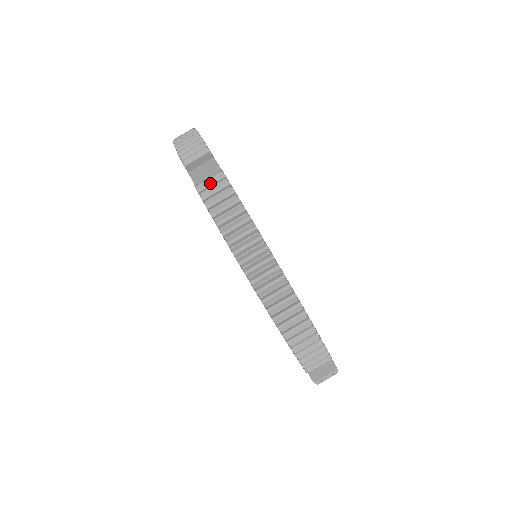
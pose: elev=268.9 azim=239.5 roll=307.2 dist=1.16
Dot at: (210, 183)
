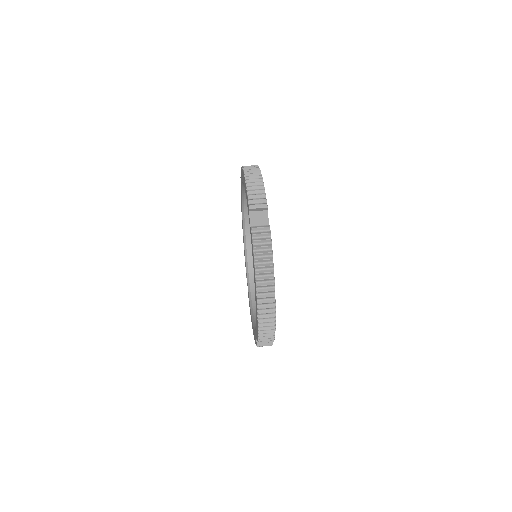
Dot at: (260, 230)
